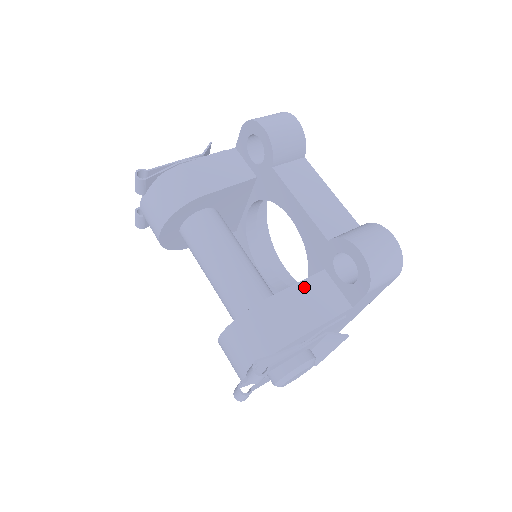
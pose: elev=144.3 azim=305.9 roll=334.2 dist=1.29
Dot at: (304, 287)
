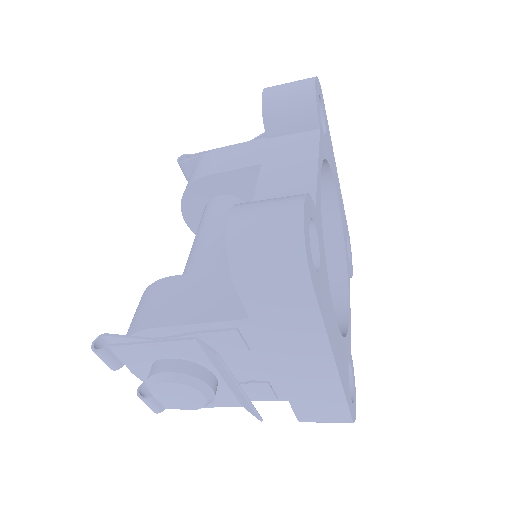
Dot at: (215, 277)
